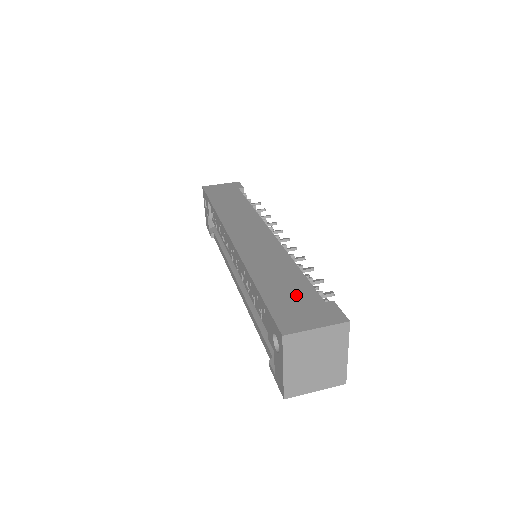
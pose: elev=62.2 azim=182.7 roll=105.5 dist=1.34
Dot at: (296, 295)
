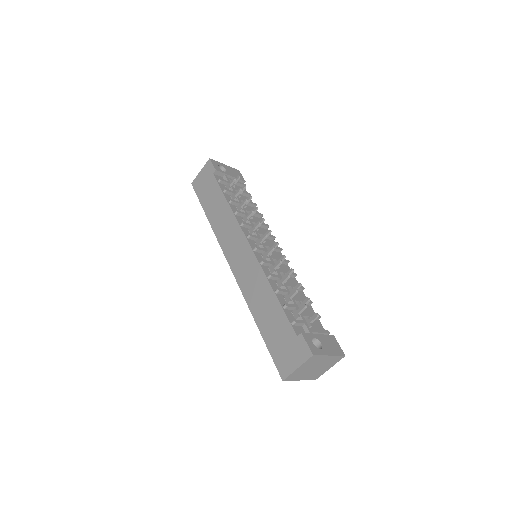
Dot at: (281, 333)
